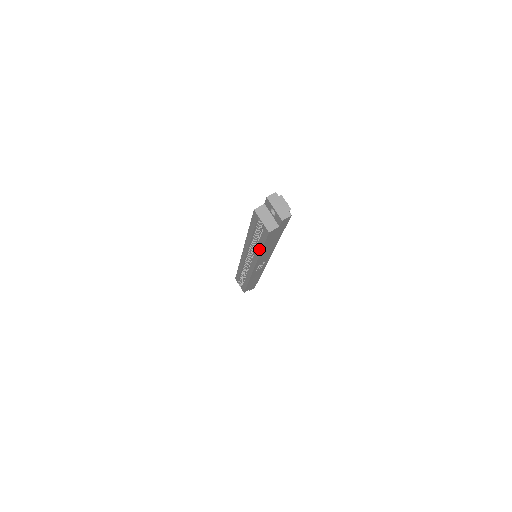
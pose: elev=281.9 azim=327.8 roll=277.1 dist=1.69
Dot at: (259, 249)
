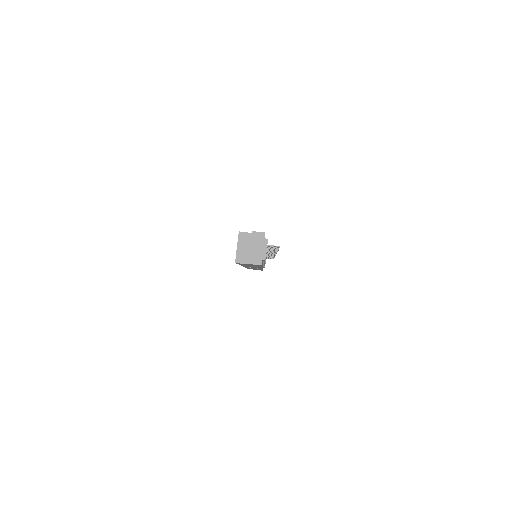
Dot at: occluded
